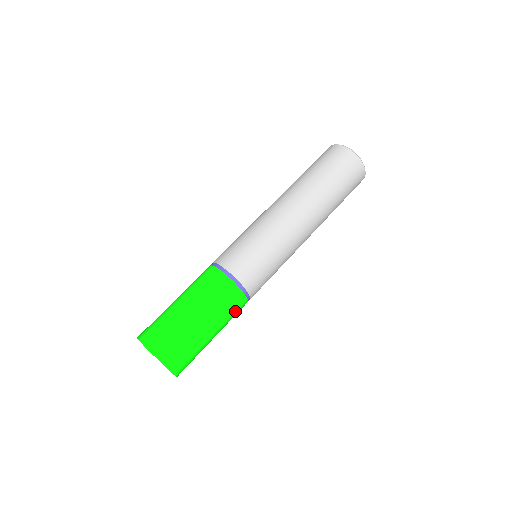
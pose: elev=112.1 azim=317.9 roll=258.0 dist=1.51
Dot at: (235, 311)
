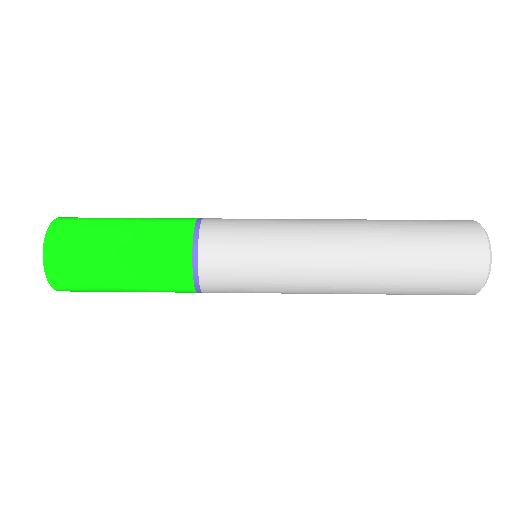
Dot at: (168, 233)
